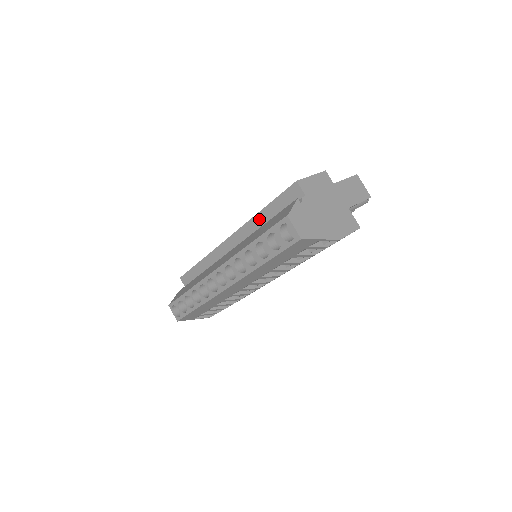
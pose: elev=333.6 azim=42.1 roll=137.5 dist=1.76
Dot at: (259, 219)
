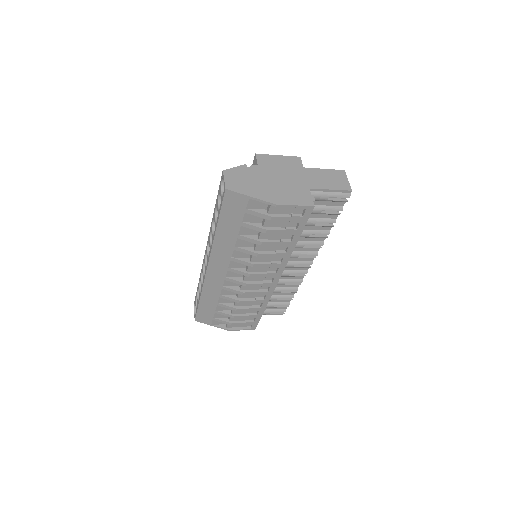
Dot at: occluded
